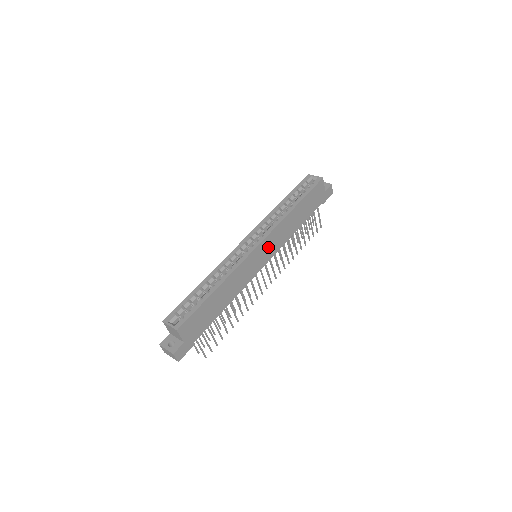
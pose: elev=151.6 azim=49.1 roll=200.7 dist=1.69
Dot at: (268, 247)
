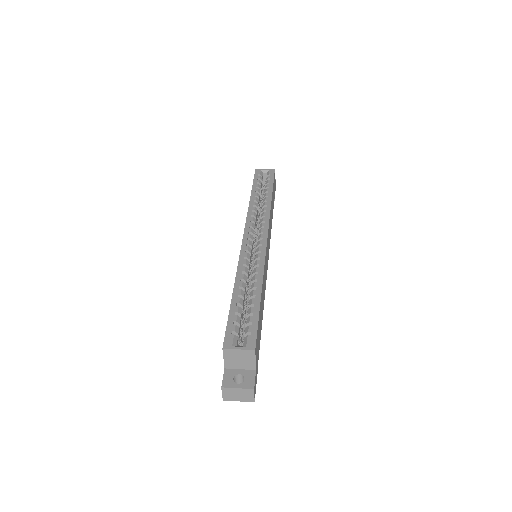
Dot at: (268, 242)
